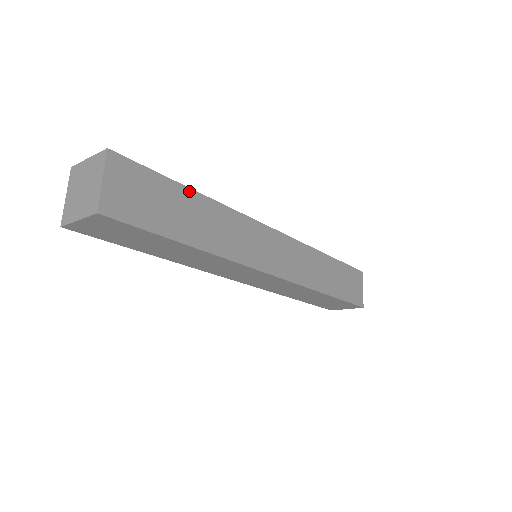
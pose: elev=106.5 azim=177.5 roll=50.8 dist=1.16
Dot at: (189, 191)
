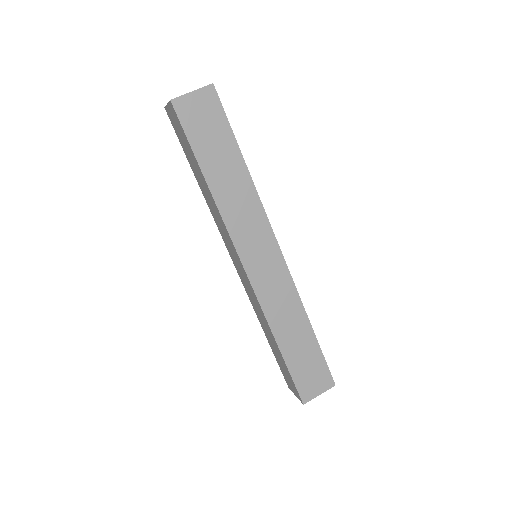
Dot at: (239, 154)
